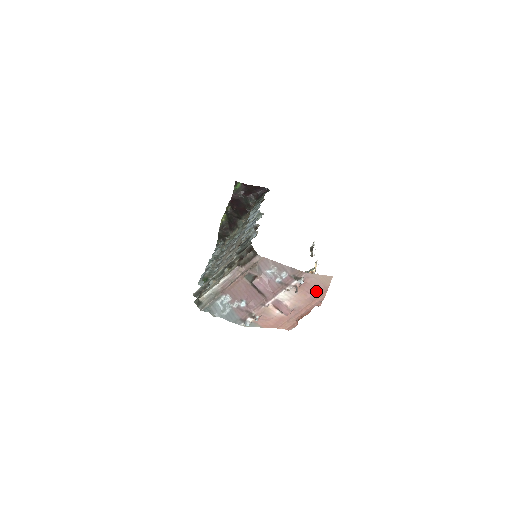
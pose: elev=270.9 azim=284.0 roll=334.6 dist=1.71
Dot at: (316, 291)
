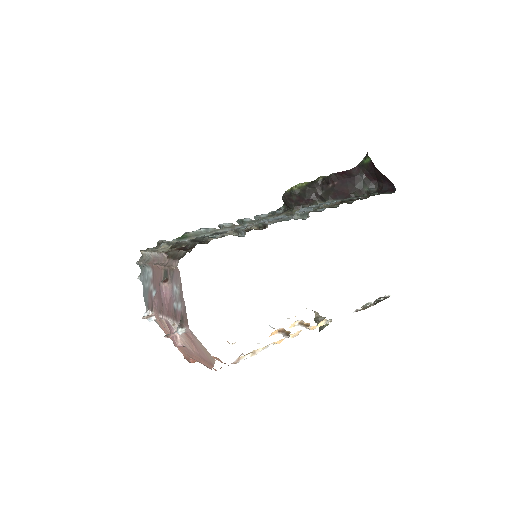
Dot at: (202, 355)
